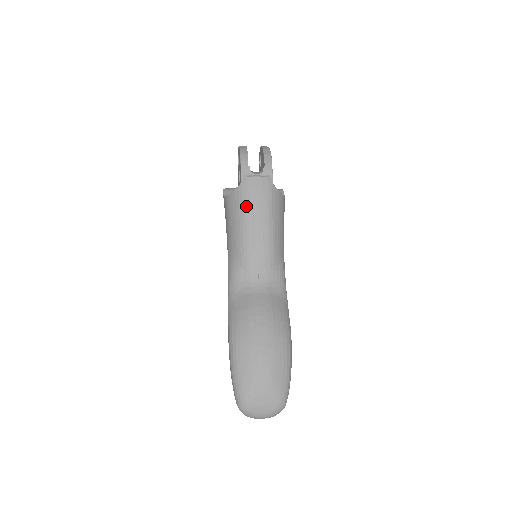
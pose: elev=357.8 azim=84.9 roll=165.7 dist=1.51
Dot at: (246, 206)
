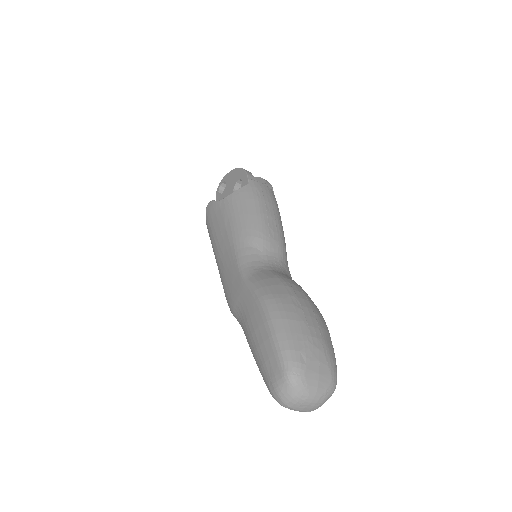
Dot at: (258, 199)
